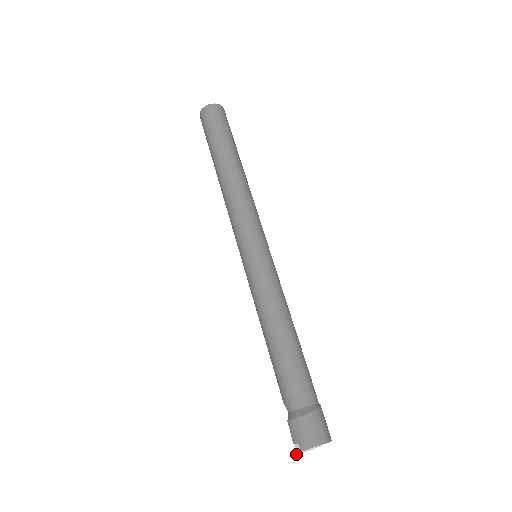
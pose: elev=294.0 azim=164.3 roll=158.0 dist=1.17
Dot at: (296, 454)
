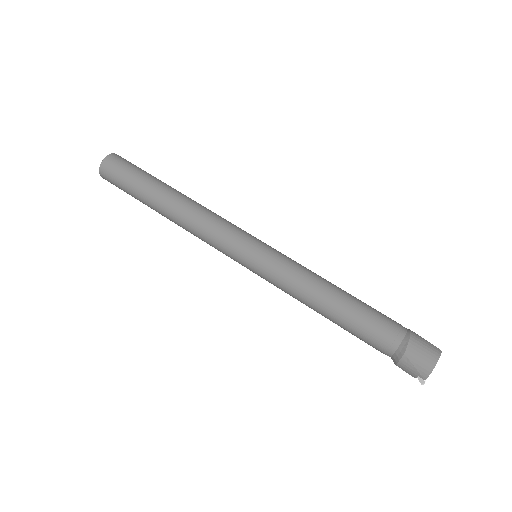
Dot at: (423, 384)
